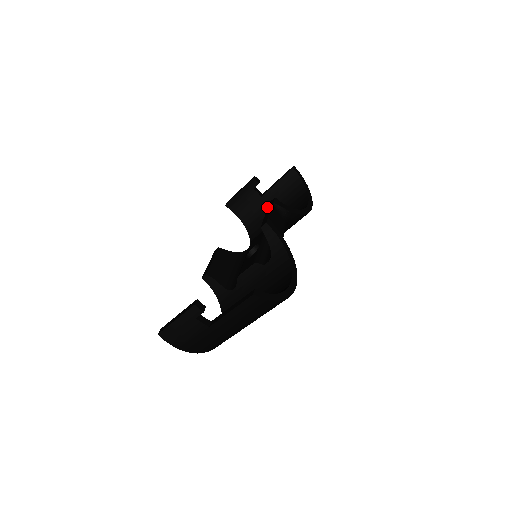
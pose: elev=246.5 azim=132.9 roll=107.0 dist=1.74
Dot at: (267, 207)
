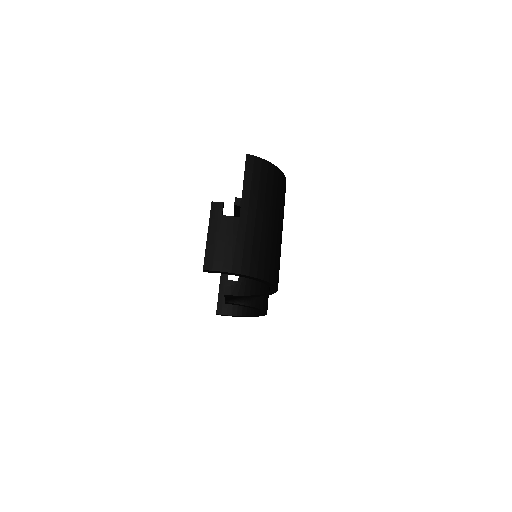
Dot at: occluded
